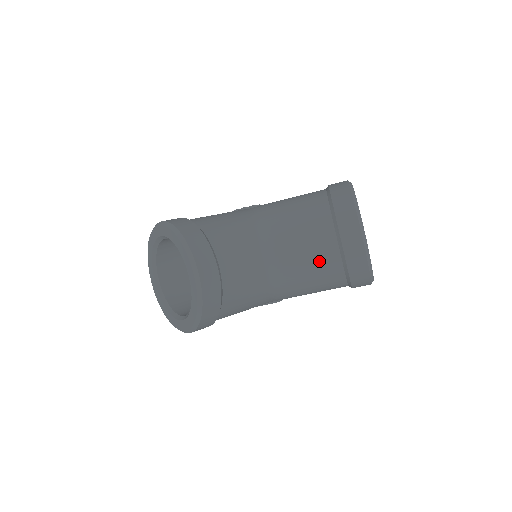
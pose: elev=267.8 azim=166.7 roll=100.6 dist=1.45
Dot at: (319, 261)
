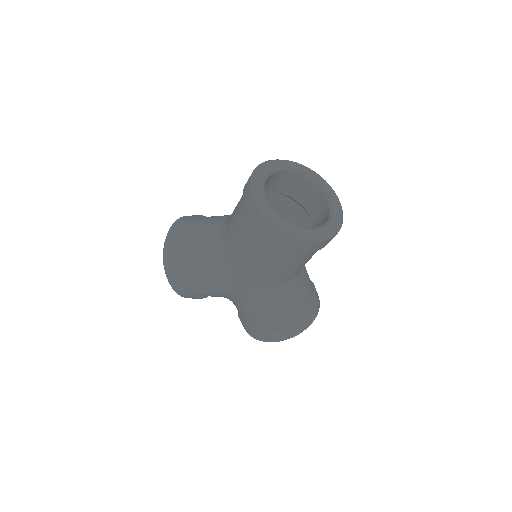
Dot at: (237, 209)
